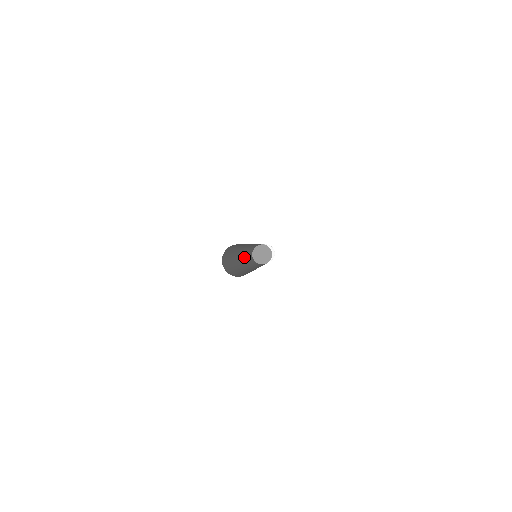
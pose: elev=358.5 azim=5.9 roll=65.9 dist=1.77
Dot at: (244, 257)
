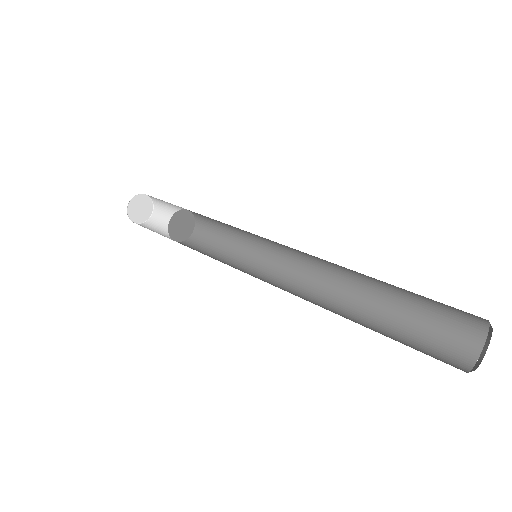
Dot at: occluded
